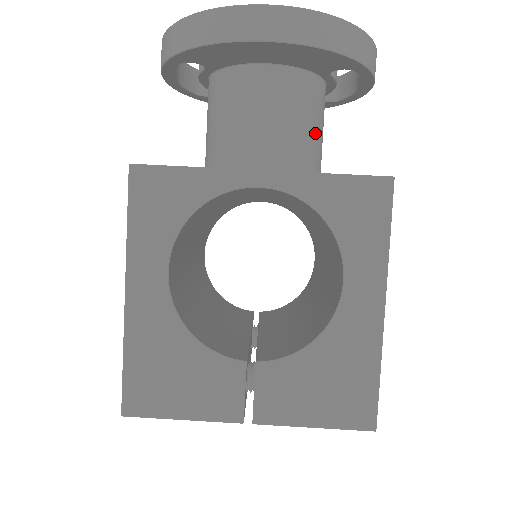
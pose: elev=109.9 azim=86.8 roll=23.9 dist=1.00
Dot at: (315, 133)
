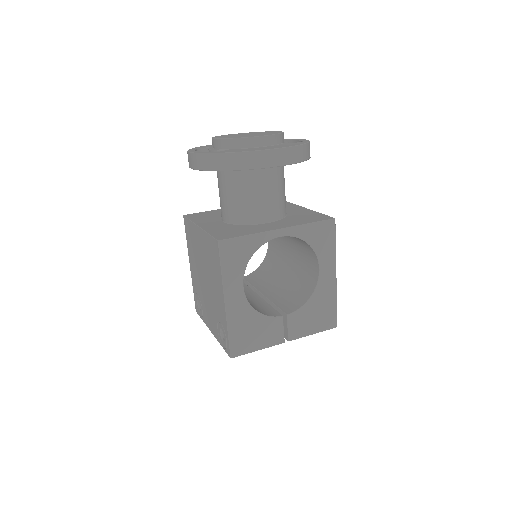
Dot at: occluded
